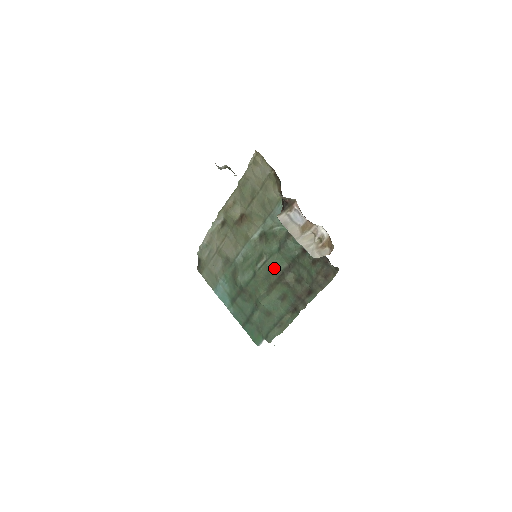
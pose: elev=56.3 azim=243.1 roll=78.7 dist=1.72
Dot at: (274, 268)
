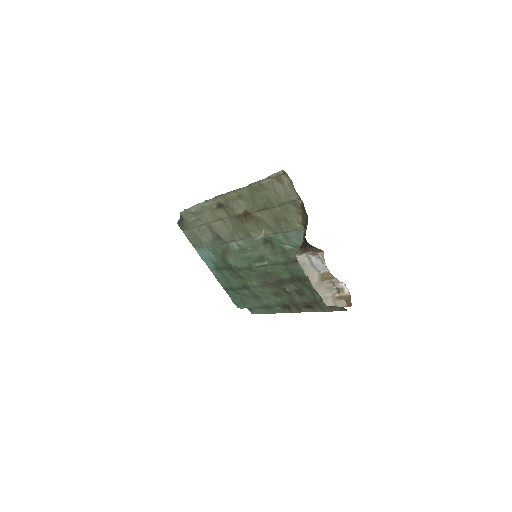
Dot at: (274, 273)
